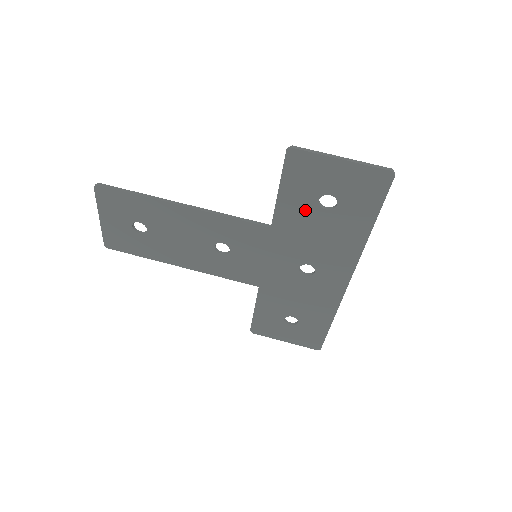
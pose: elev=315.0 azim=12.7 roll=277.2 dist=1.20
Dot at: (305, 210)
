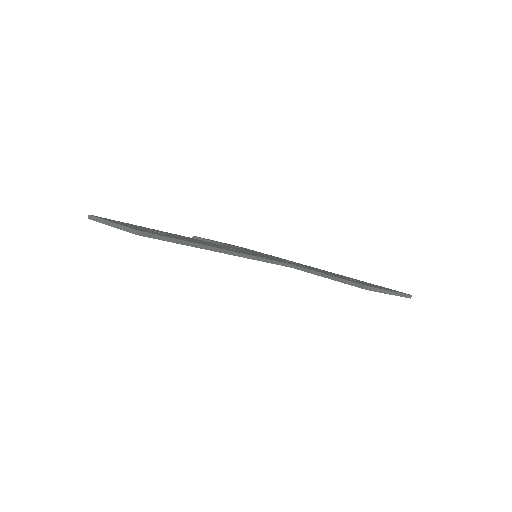
Dot at: occluded
